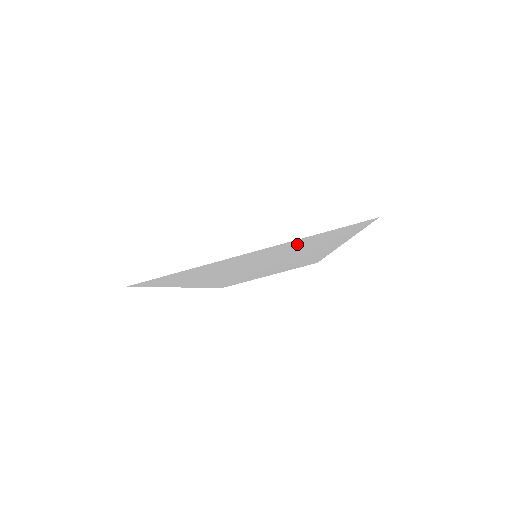
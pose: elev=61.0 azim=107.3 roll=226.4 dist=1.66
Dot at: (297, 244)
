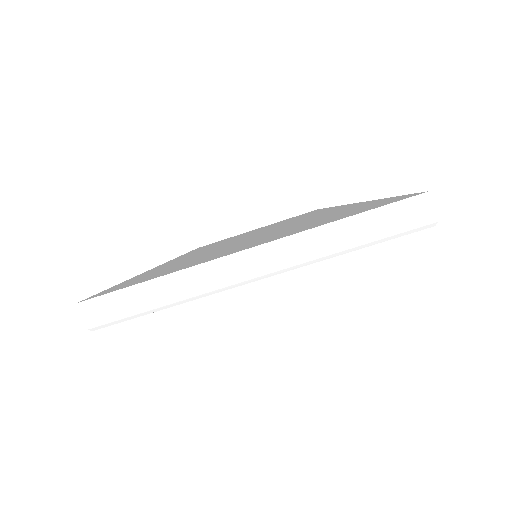
Dot at: occluded
